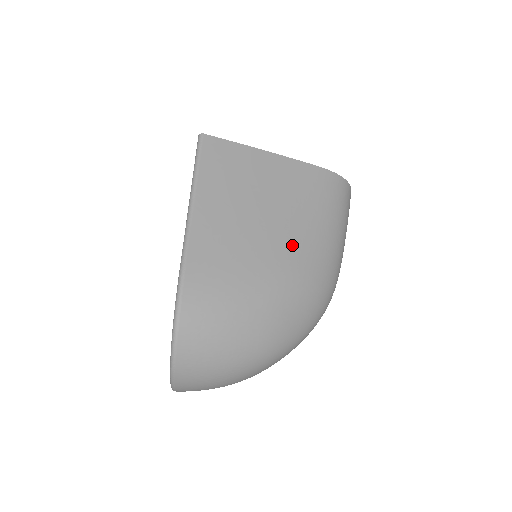
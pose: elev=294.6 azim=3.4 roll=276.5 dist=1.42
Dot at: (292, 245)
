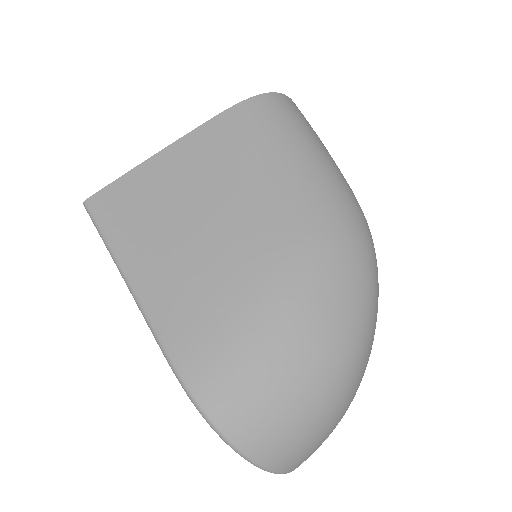
Dot at: (263, 220)
